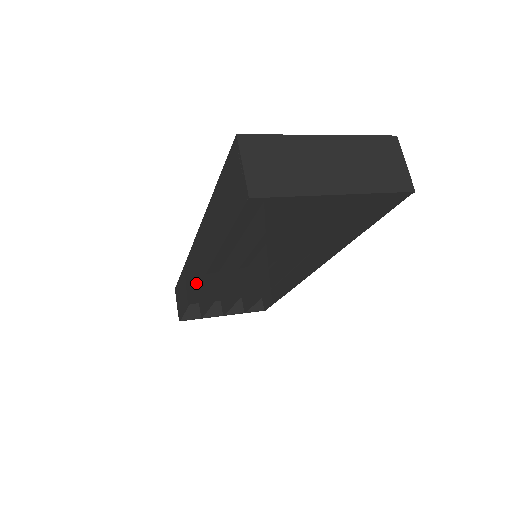
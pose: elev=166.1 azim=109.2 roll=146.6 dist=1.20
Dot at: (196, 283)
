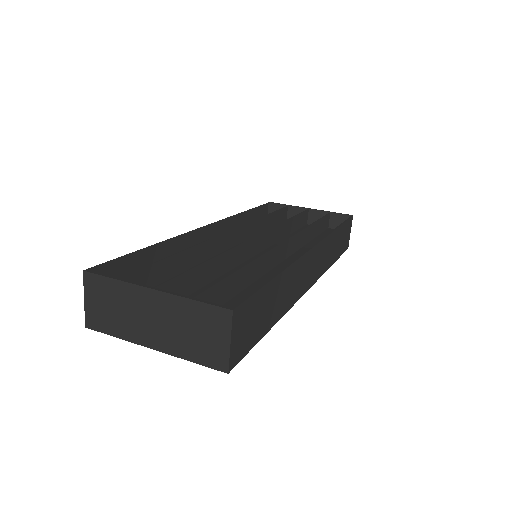
Dot at: occluded
